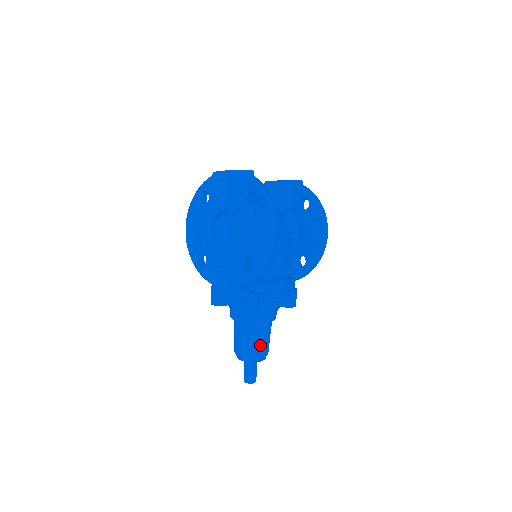
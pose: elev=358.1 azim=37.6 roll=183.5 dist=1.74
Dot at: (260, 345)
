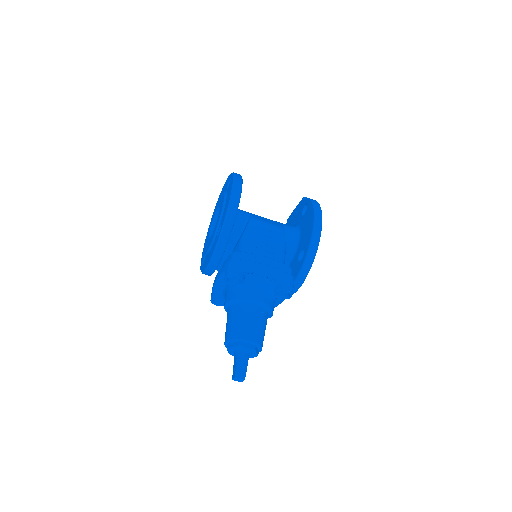
Dot at: (243, 325)
